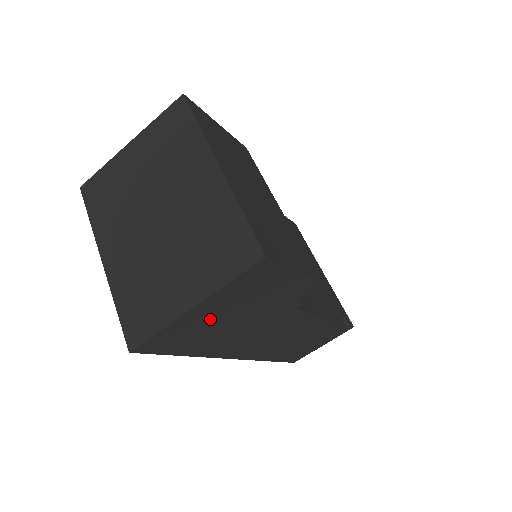
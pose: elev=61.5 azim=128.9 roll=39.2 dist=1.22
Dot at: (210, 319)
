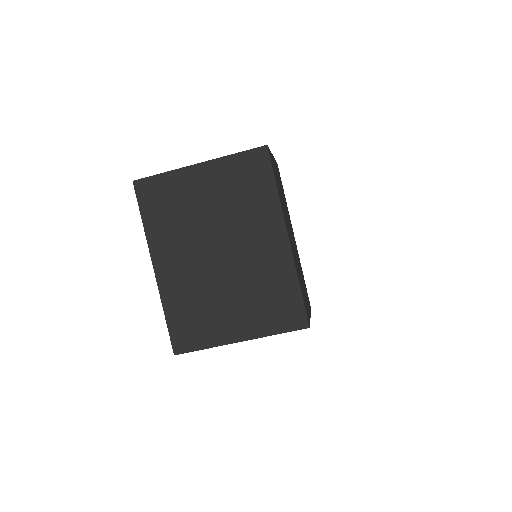
Dot at: occluded
